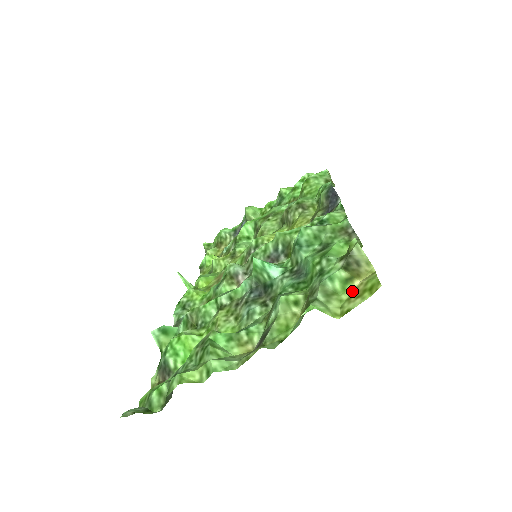
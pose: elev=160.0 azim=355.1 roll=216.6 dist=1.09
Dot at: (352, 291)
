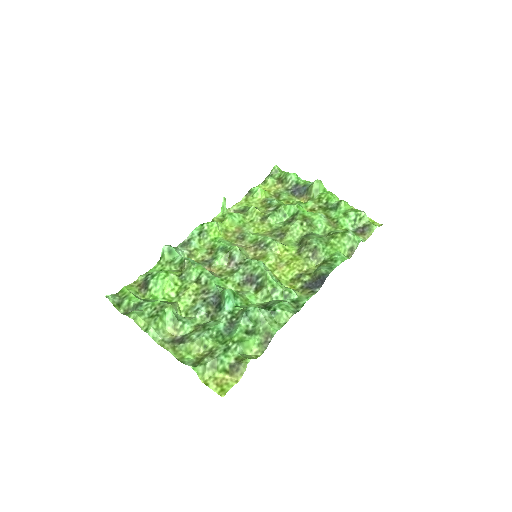
Dot at: (221, 377)
